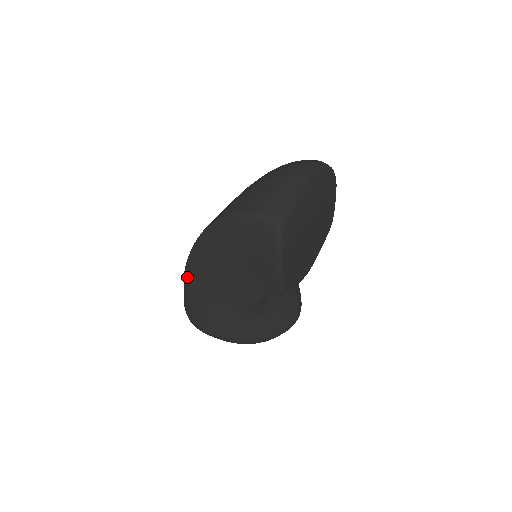
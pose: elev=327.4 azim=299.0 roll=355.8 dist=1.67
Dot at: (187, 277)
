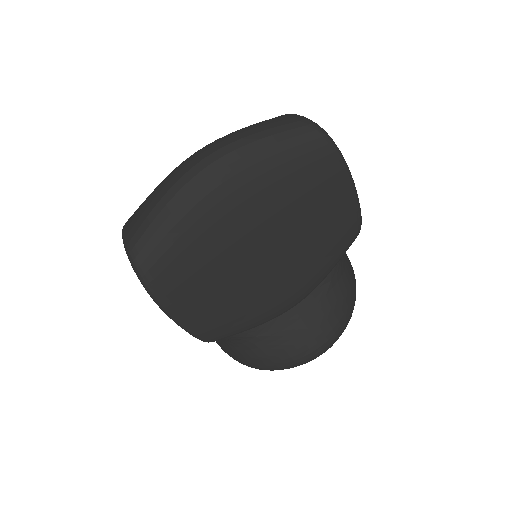
Dot at: occluded
